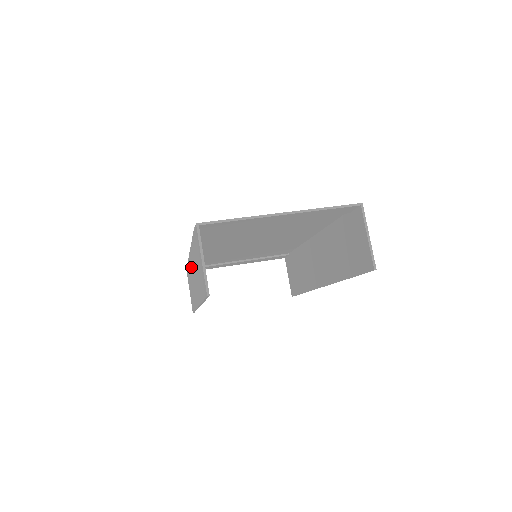
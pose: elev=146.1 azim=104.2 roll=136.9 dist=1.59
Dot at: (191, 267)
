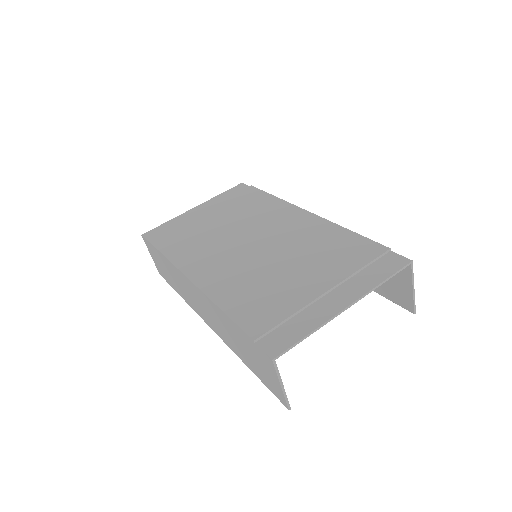
Dot at: (190, 288)
